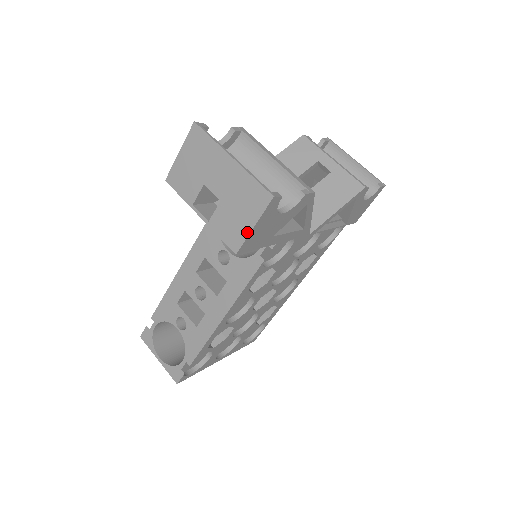
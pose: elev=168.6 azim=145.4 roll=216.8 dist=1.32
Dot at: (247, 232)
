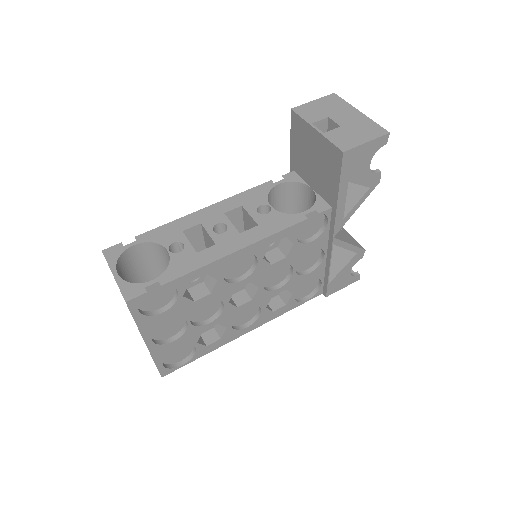
Dot at: (360, 143)
